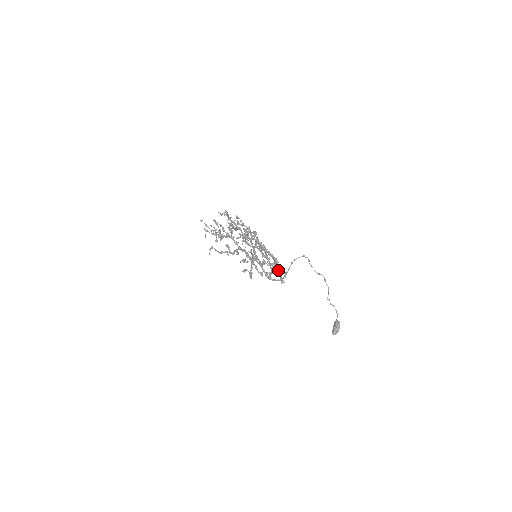
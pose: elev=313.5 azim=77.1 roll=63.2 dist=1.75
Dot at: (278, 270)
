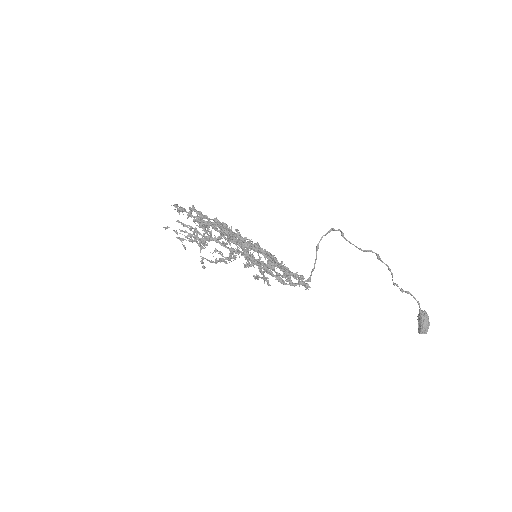
Dot at: occluded
